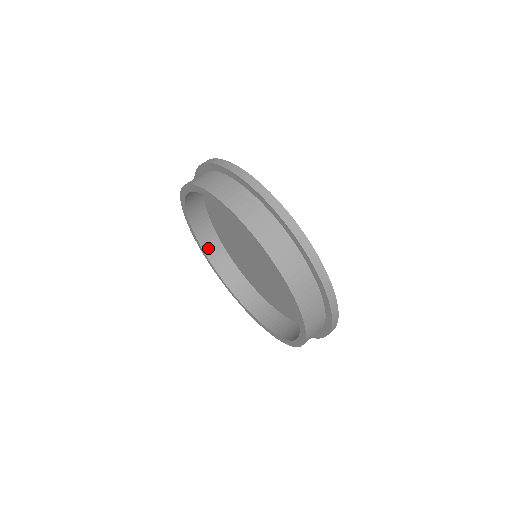
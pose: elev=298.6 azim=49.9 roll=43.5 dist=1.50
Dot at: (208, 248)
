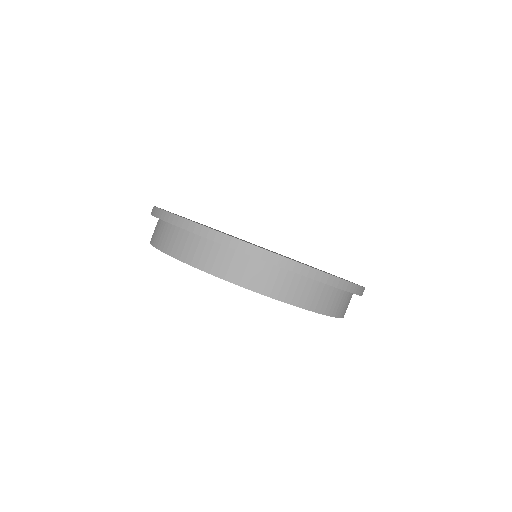
Dot at: occluded
